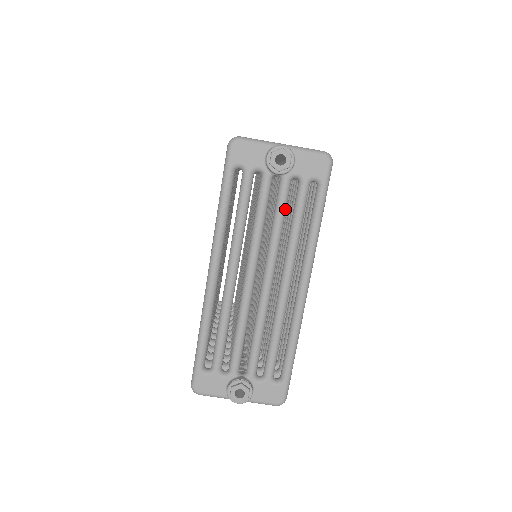
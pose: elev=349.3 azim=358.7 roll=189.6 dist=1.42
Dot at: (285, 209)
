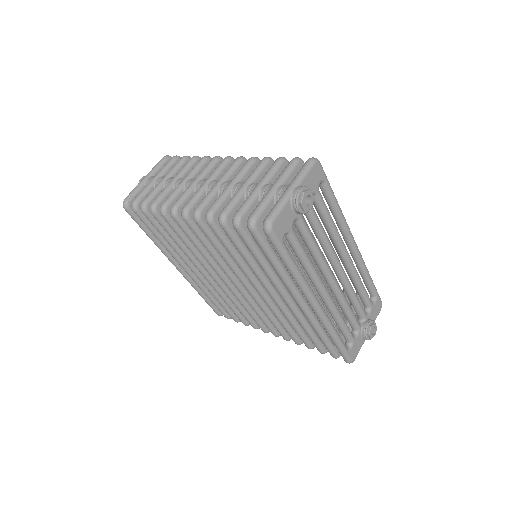
Dot at: (319, 221)
